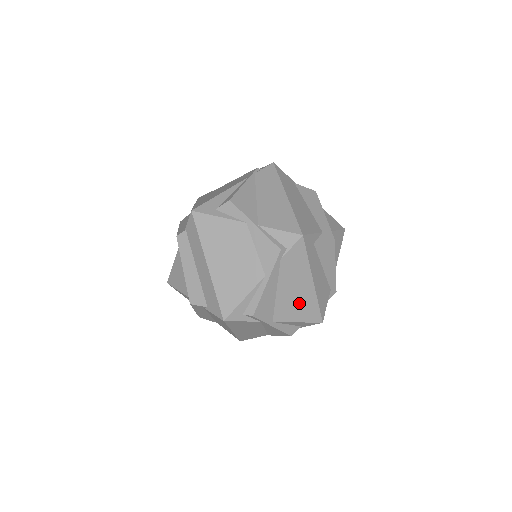
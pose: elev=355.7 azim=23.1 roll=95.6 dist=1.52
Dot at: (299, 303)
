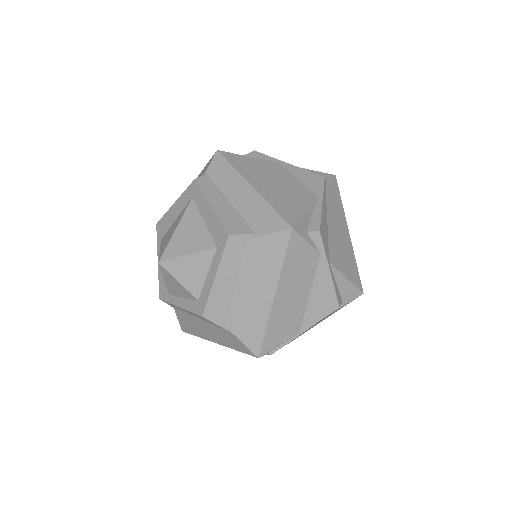
Dot at: (344, 252)
